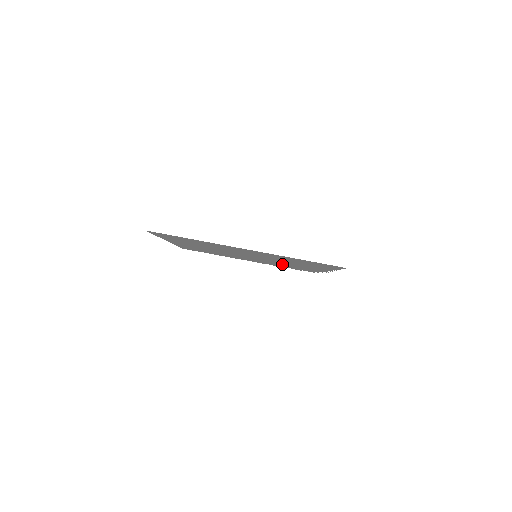
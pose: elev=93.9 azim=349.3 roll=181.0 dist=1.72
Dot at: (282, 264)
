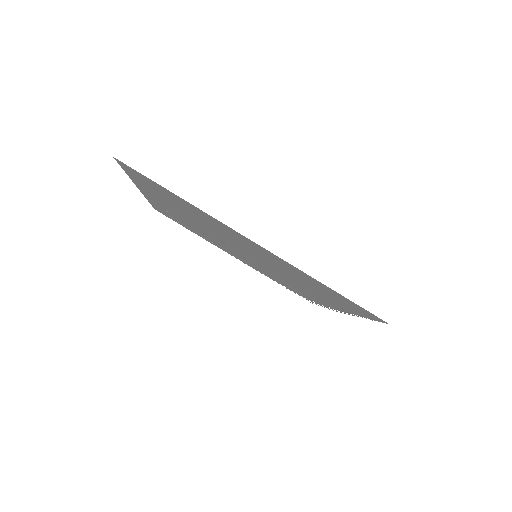
Dot at: occluded
